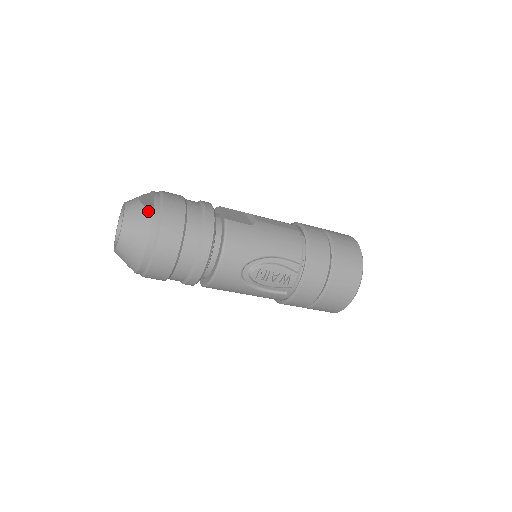
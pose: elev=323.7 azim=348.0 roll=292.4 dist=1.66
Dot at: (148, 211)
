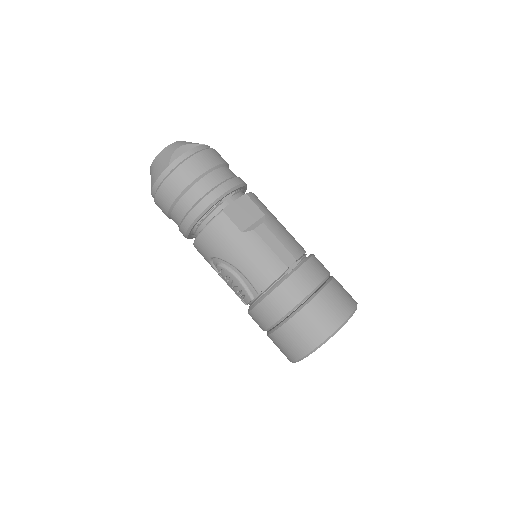
Dot at: (168, 162)
